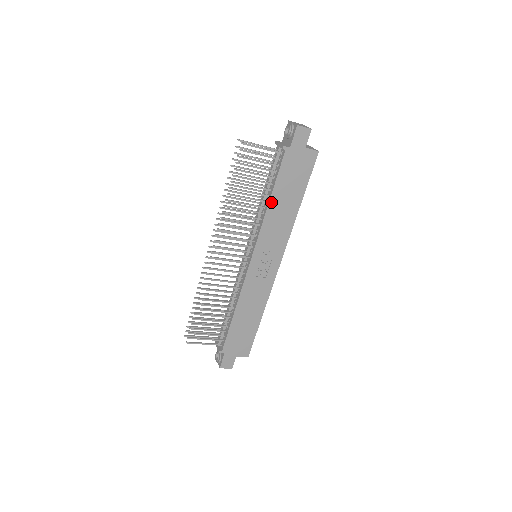
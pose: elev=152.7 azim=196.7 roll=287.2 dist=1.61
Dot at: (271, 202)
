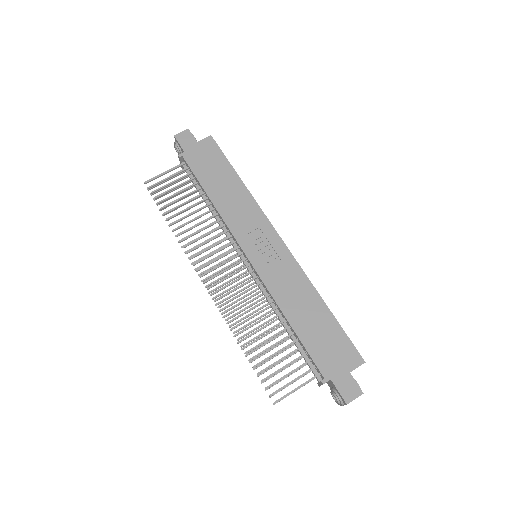
Dot at: (212, 198)
